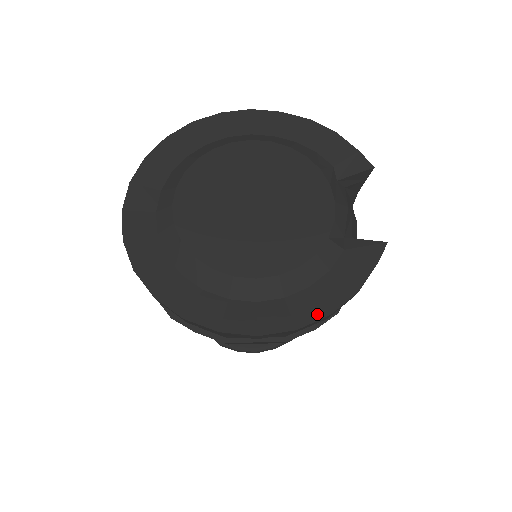
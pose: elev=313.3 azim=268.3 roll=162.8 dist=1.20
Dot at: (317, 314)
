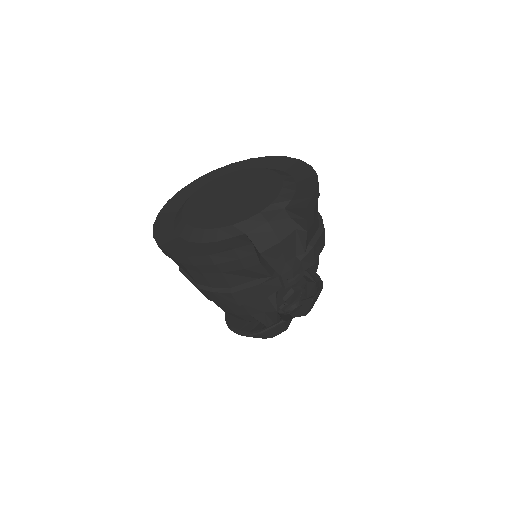
Dot at: (185, 253)
